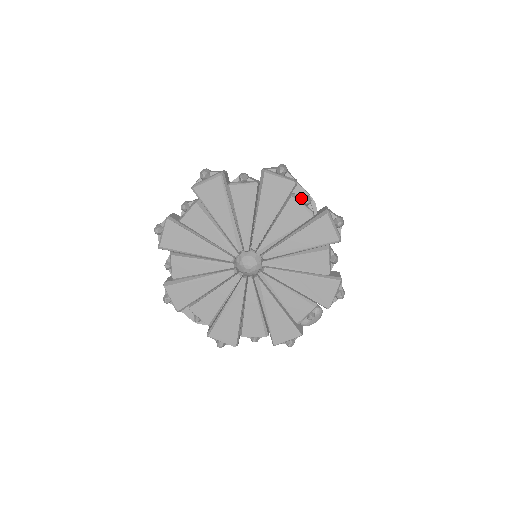
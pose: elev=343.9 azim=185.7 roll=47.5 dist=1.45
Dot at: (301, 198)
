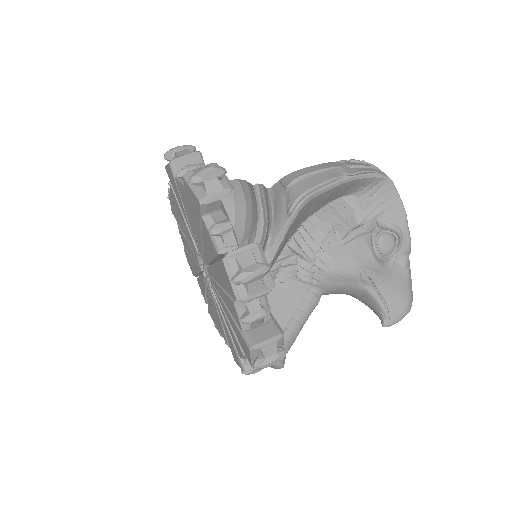
Dot at: (216, 223)
